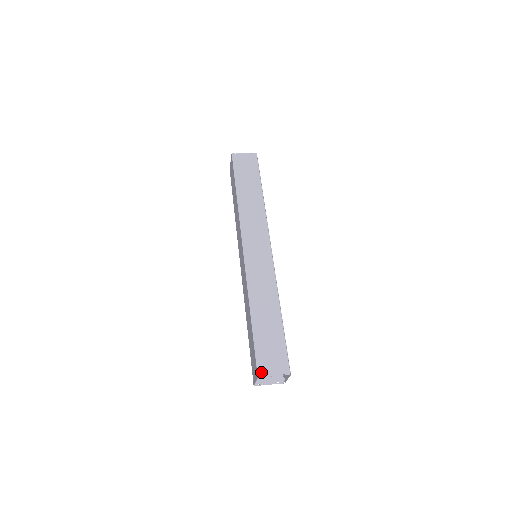
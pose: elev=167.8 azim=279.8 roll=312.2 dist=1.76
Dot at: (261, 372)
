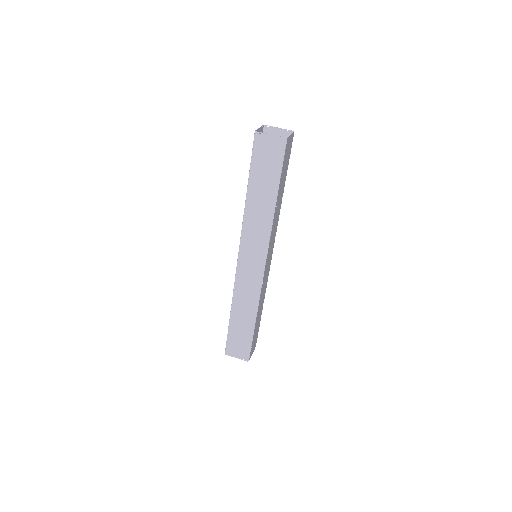
Dot at: (228, 352)
